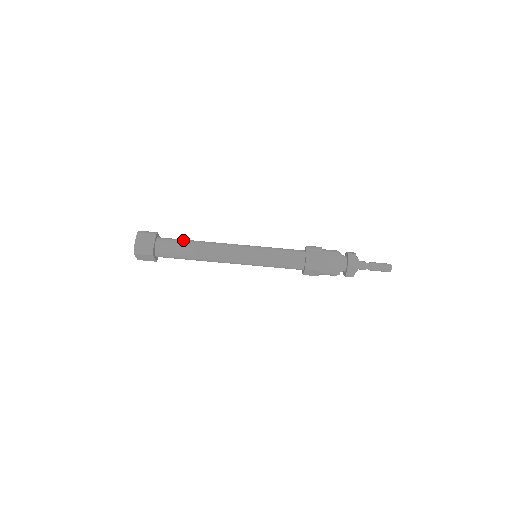
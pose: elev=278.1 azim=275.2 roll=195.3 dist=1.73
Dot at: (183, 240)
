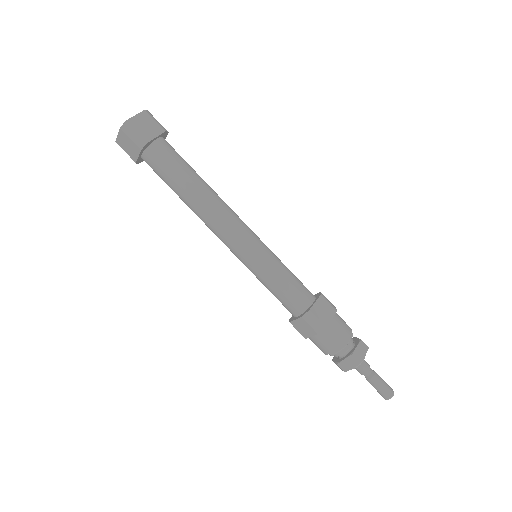
Dot at: (190, 166)
